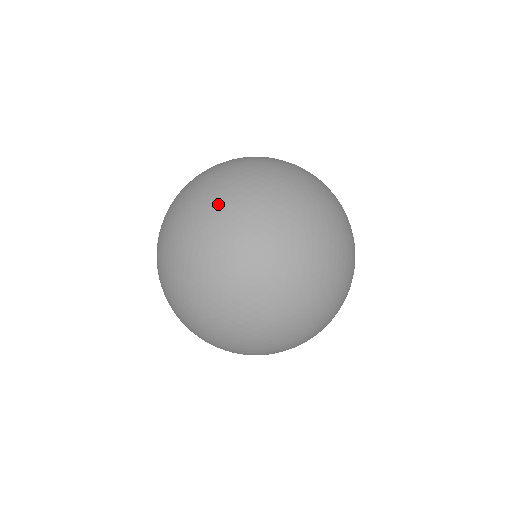
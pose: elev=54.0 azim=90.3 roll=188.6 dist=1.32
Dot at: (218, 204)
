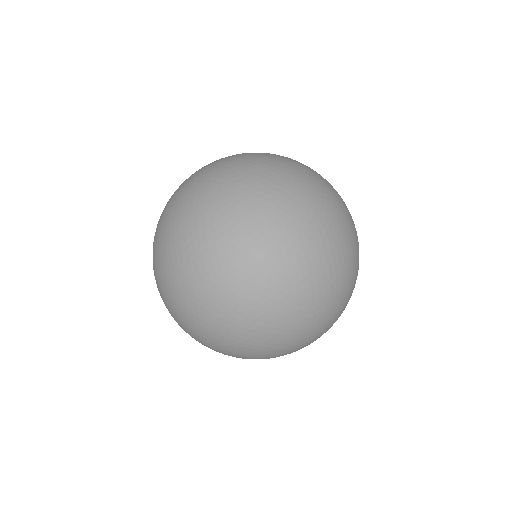
Dot at: (198, 265)
